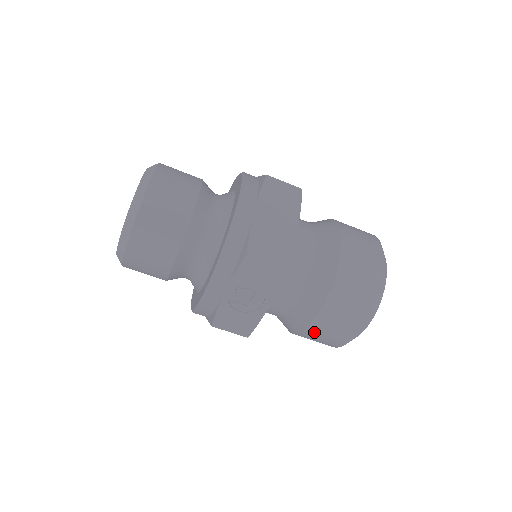
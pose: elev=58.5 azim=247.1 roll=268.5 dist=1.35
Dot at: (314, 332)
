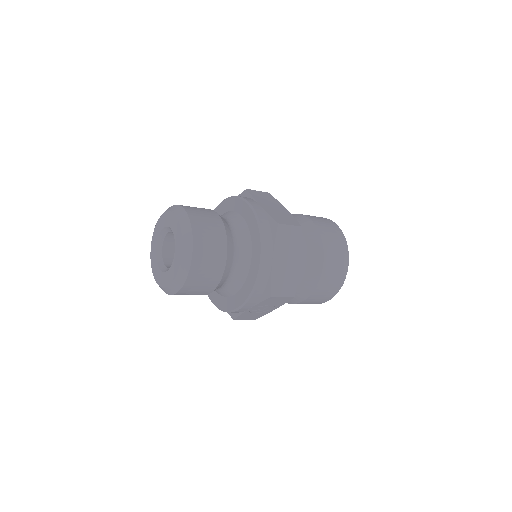
Dot at: occluded
